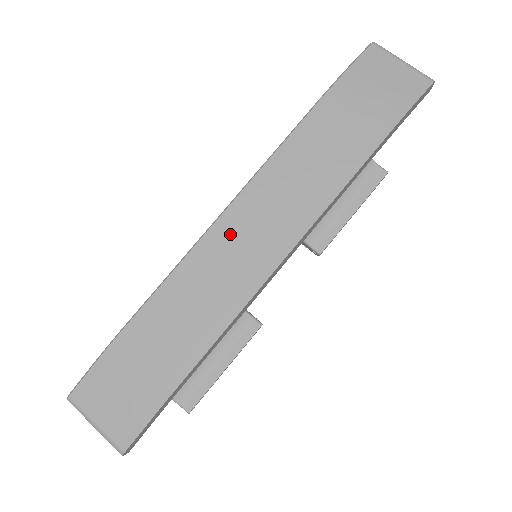
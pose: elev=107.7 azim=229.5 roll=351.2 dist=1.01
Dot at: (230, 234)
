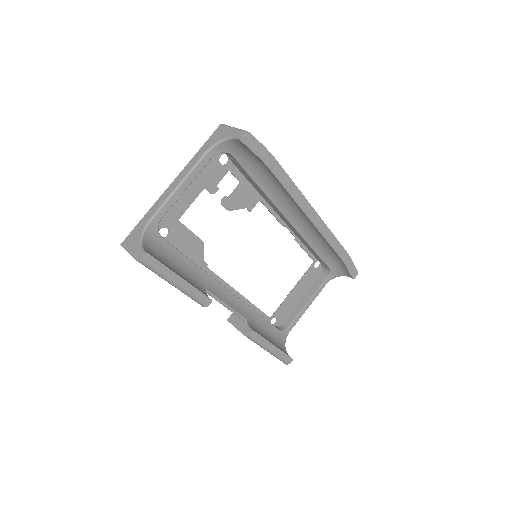
Dot at: occluded
